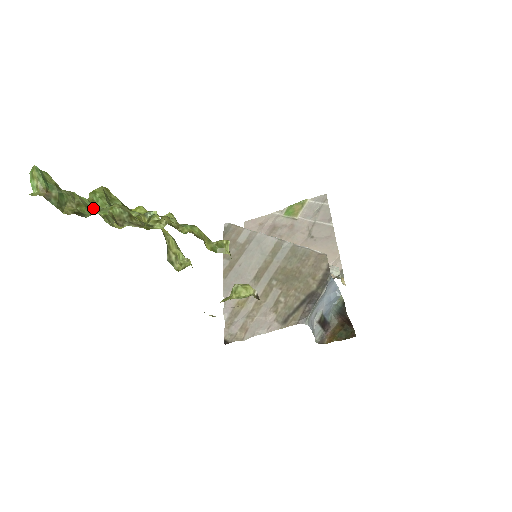
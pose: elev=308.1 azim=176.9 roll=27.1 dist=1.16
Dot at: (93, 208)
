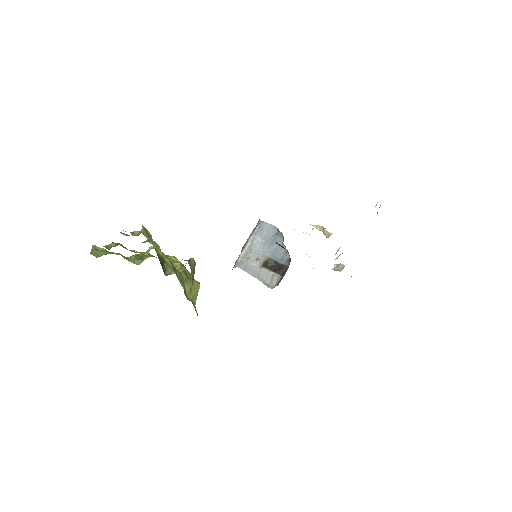
Dot at: occluded
